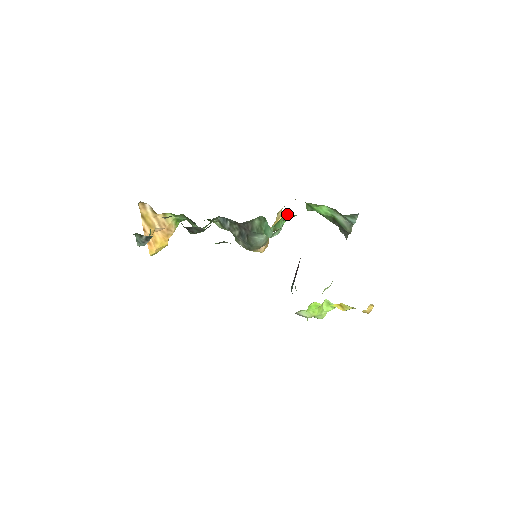
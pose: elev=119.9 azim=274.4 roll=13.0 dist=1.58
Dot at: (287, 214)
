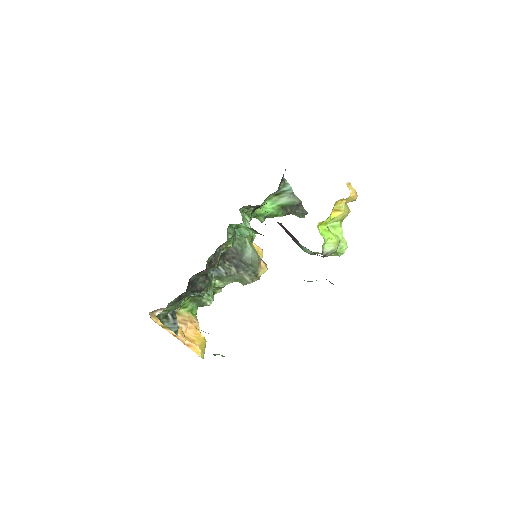
Dot at: (241, 211)
